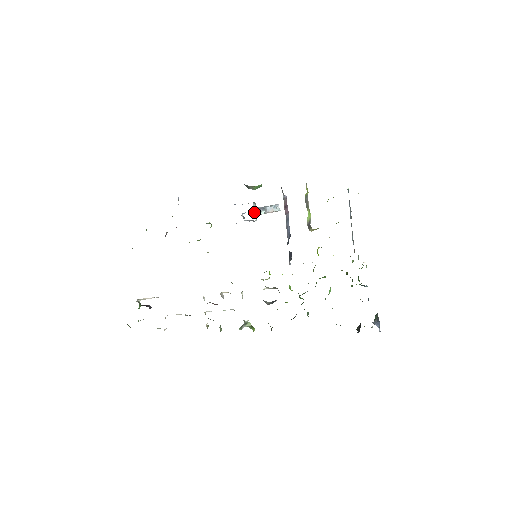
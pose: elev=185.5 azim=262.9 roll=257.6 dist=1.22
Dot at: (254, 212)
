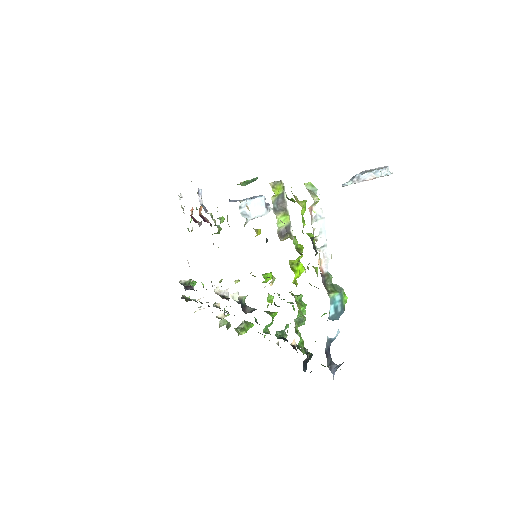
Dot at: (246, 210)
